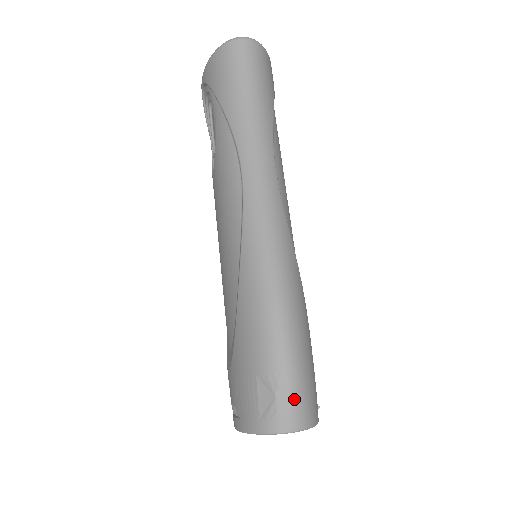
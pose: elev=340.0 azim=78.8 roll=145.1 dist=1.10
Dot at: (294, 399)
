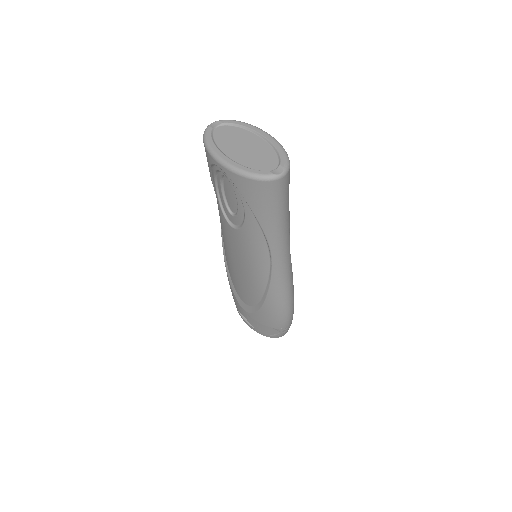
Dot at: (288, 329)
